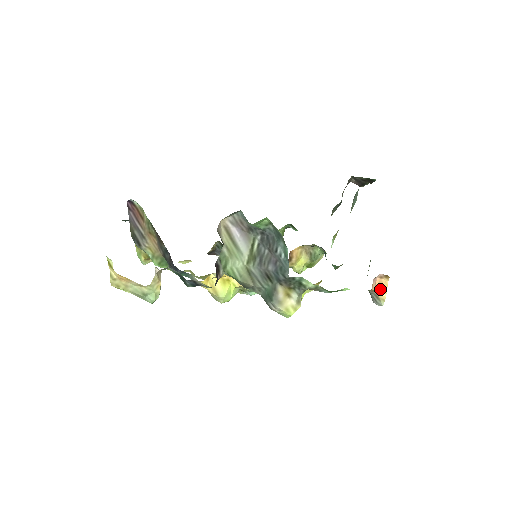
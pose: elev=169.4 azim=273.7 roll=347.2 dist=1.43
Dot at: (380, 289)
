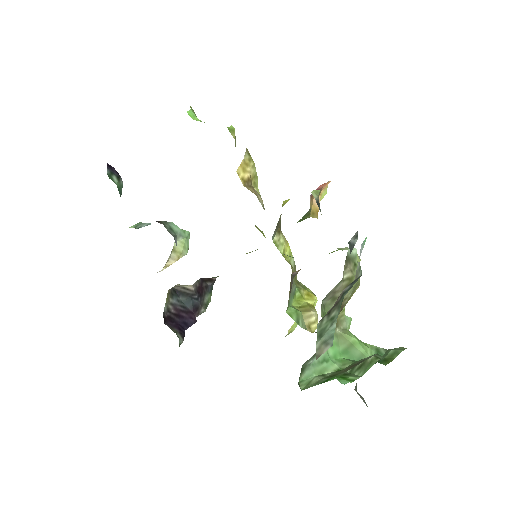
Dot at: occluded
